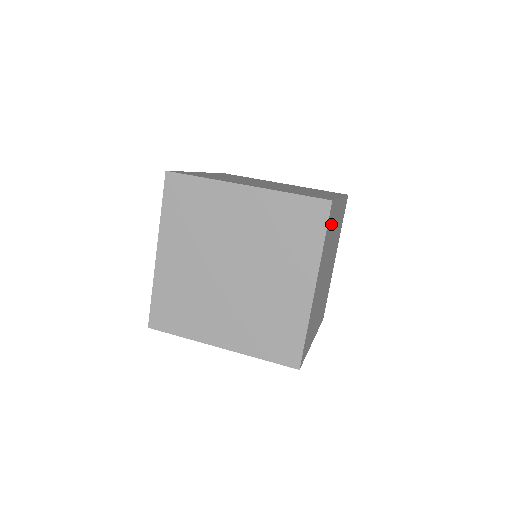
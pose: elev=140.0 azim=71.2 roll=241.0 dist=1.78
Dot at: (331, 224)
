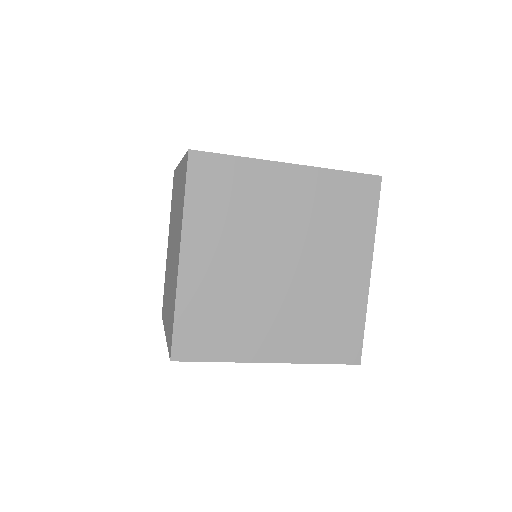
Dot at: occluded
